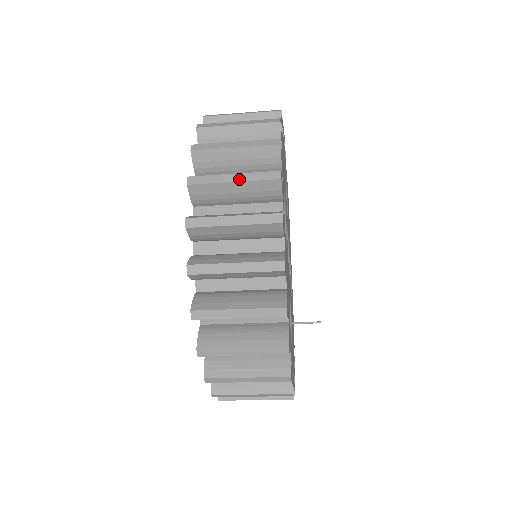
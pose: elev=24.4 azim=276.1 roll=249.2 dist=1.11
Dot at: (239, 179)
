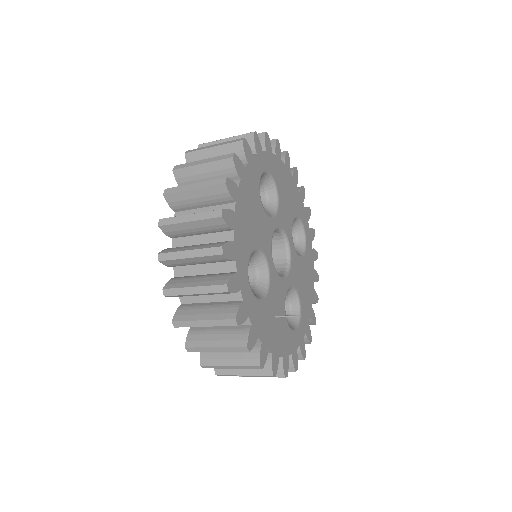
Dot at: (229, 137)
